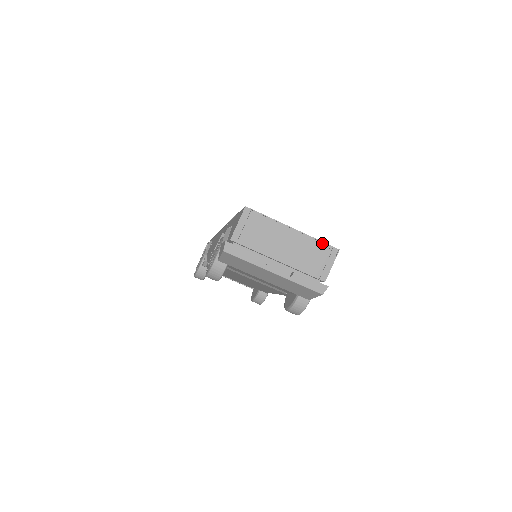
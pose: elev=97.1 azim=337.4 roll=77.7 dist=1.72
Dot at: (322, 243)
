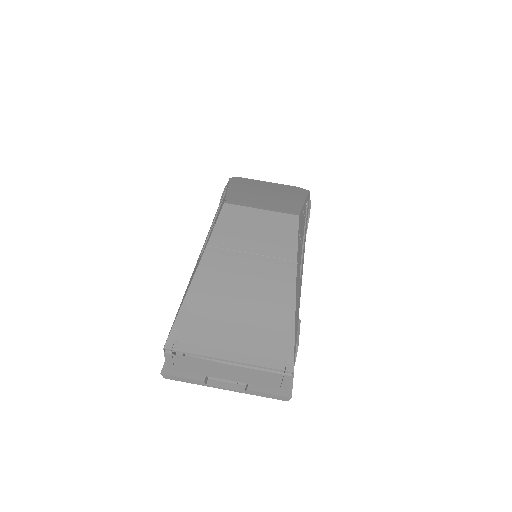
Dot at: (270, 367)
